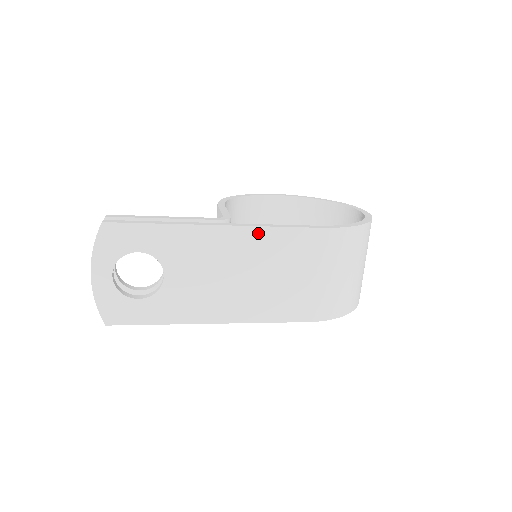
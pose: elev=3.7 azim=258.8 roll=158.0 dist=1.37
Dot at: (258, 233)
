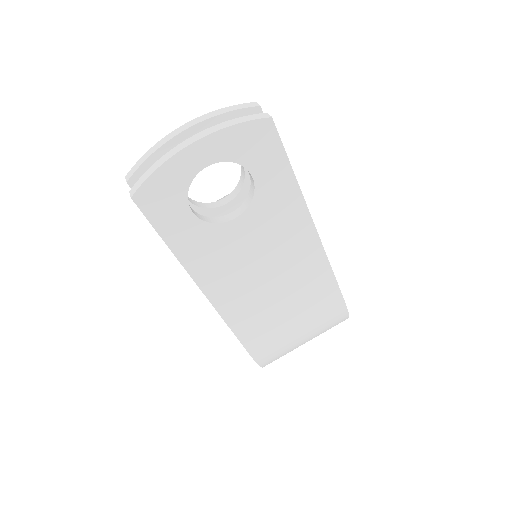
Dot at: (322, 264)
